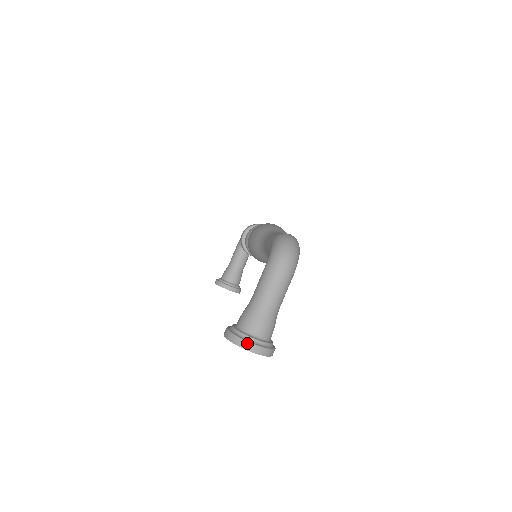
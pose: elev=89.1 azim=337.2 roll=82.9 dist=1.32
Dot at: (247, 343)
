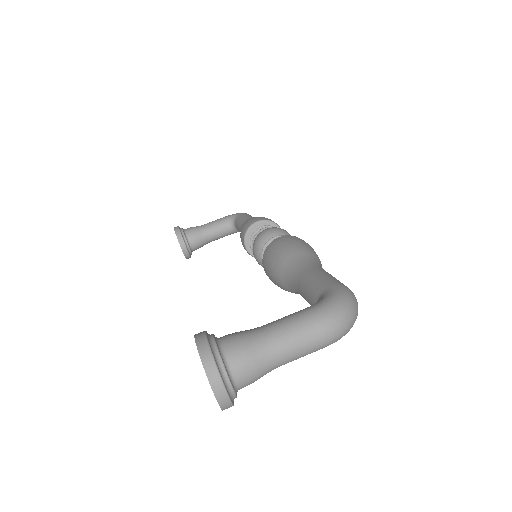
Dot at: (219, 379)
